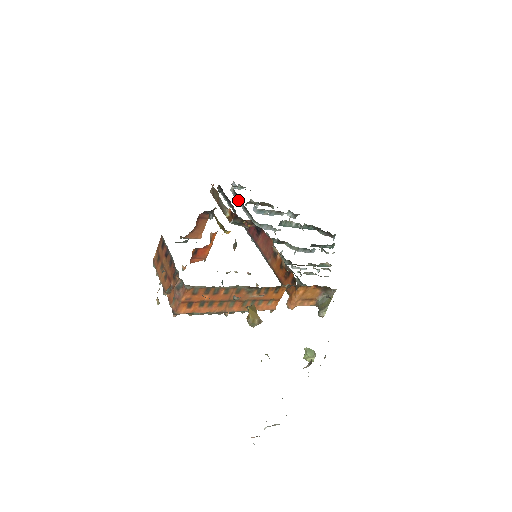
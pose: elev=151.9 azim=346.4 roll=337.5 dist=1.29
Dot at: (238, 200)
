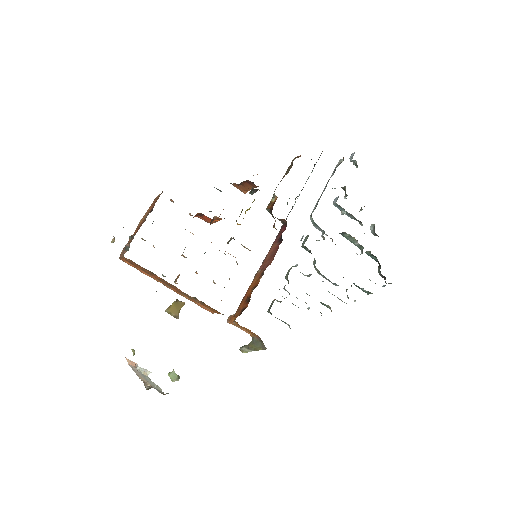
Dot at: occluded
